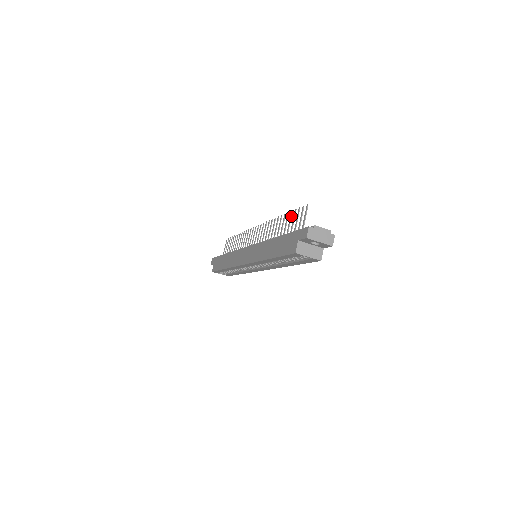
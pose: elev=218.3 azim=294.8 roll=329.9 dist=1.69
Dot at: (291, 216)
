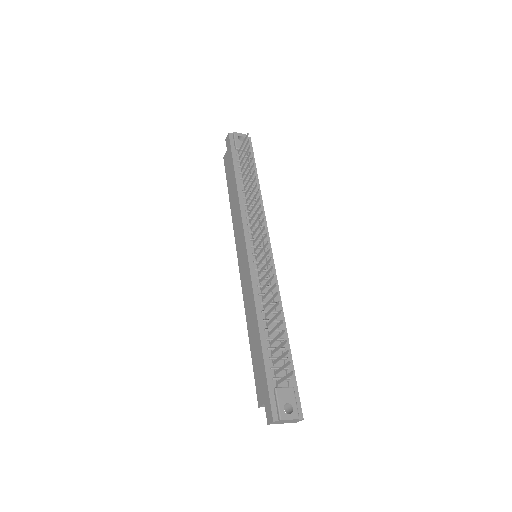
Dot at: (281, 335)
